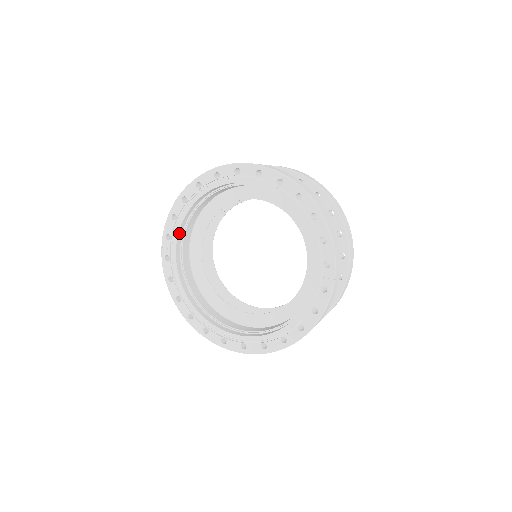
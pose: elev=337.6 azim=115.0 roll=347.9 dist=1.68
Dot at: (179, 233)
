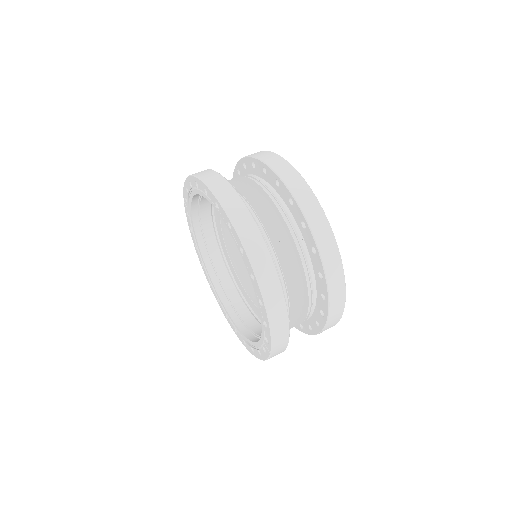
Dot at: (193, 203)
